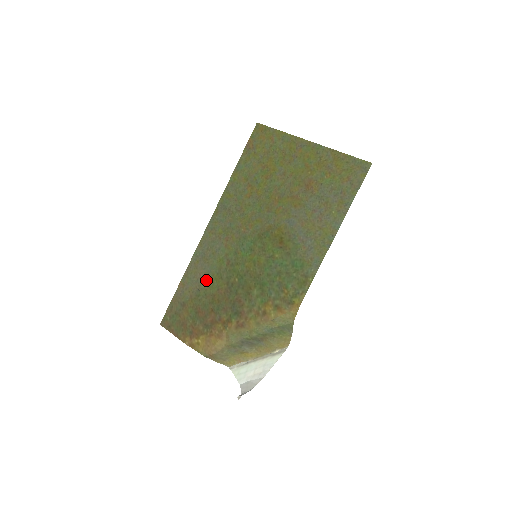
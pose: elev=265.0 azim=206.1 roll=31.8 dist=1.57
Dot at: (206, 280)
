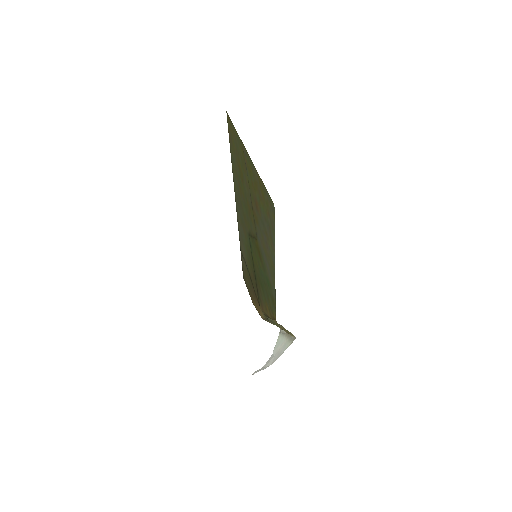
Dot at: (246, 259)
